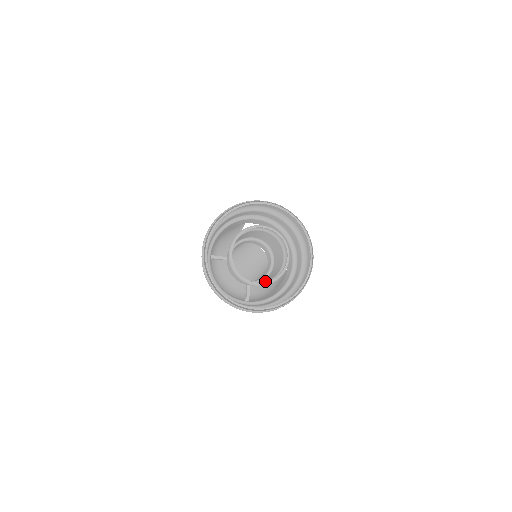
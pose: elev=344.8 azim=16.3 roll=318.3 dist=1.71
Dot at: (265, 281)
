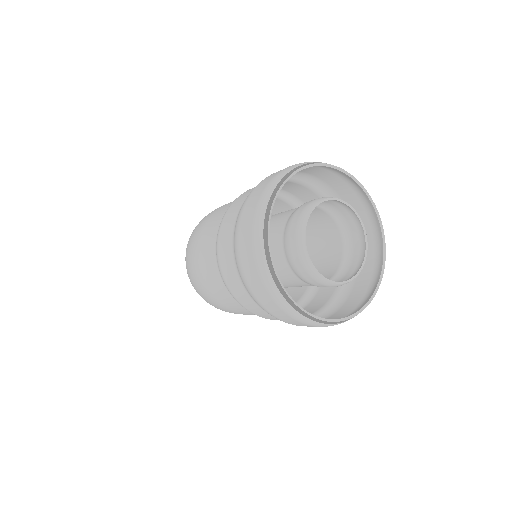
Dot at: occluded
